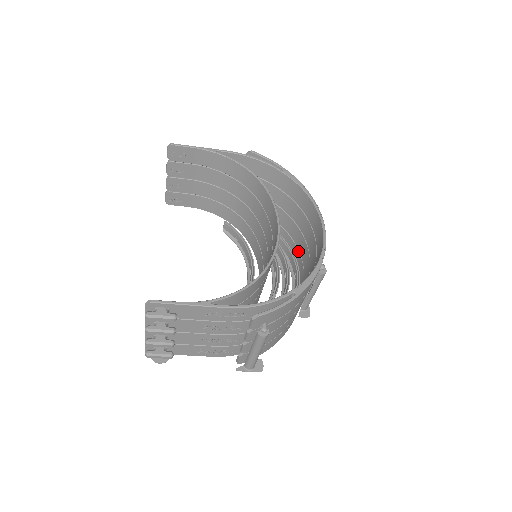
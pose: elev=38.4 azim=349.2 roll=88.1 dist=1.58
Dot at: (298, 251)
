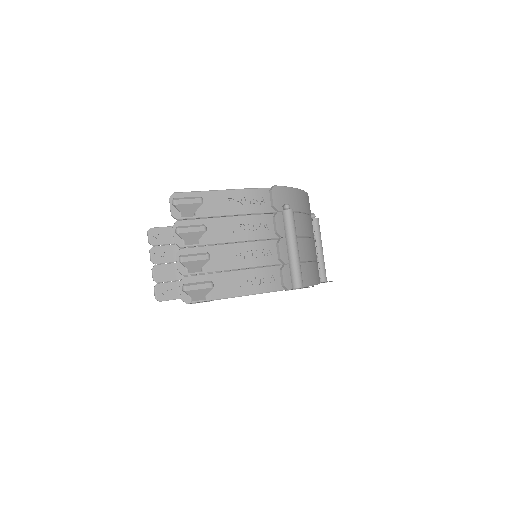
Dot at: occluded
